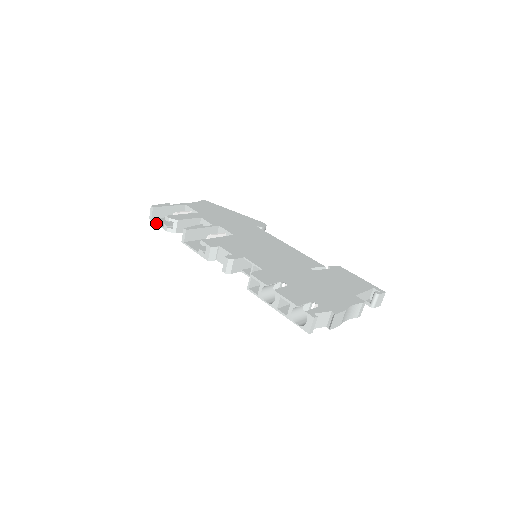
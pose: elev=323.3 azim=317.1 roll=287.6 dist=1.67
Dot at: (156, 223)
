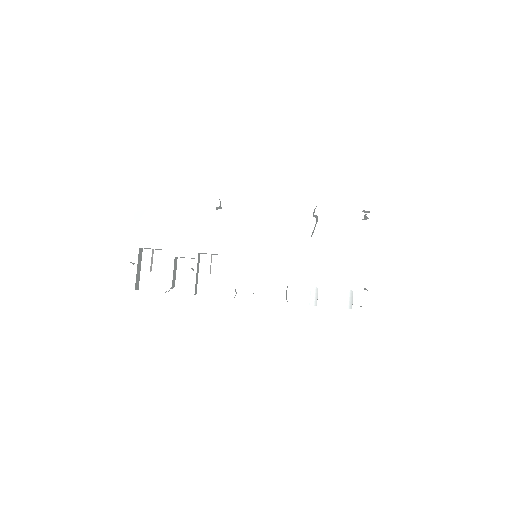
Dot at: occluded
